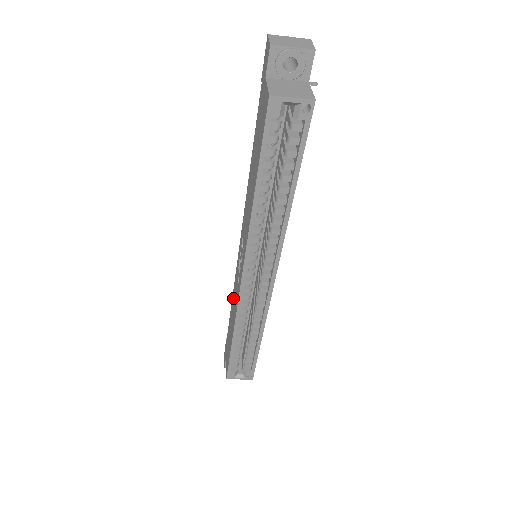
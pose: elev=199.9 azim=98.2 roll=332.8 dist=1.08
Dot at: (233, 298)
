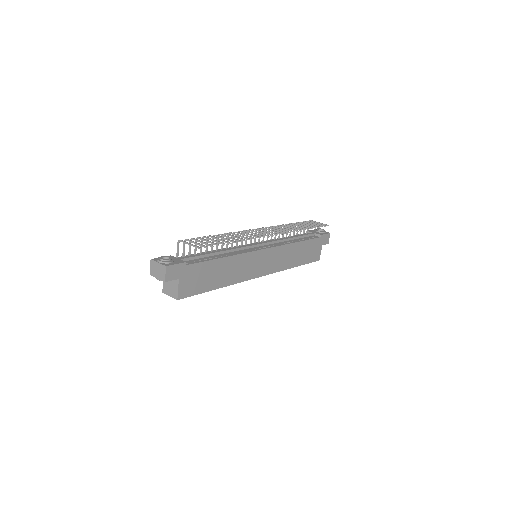
Dot at: occluded
